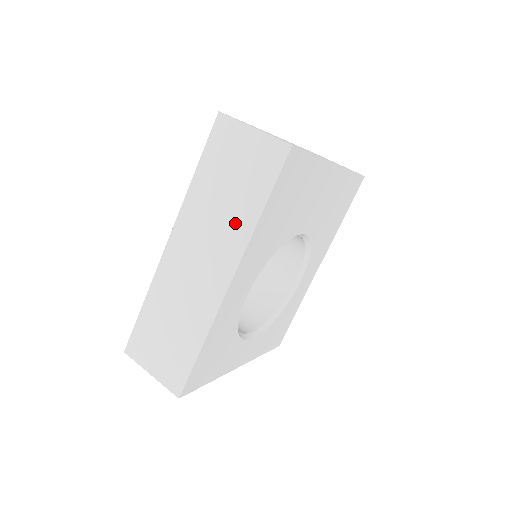
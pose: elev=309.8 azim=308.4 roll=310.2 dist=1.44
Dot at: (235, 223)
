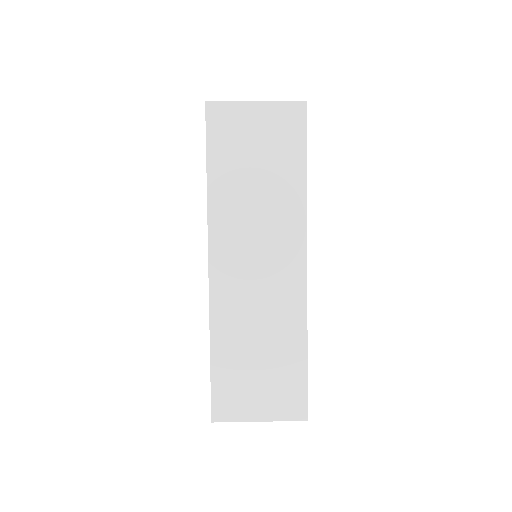
Dot at: (282, 204)
